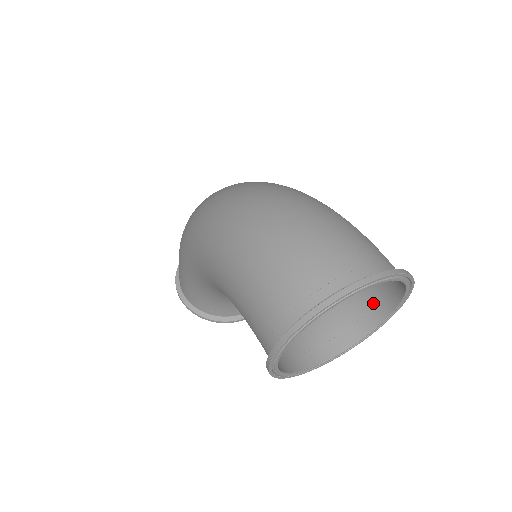
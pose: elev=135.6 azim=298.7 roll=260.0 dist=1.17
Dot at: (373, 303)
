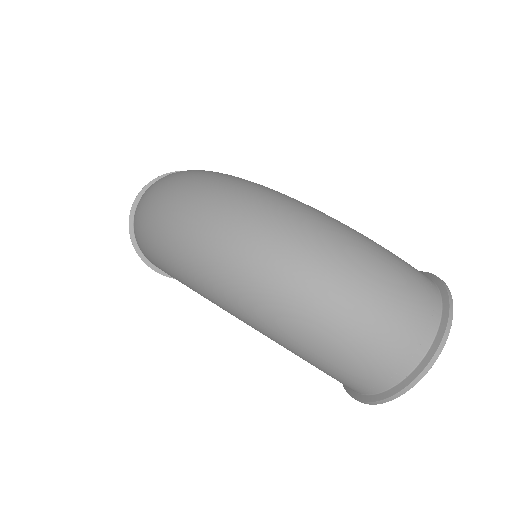
Dot at: occluded
